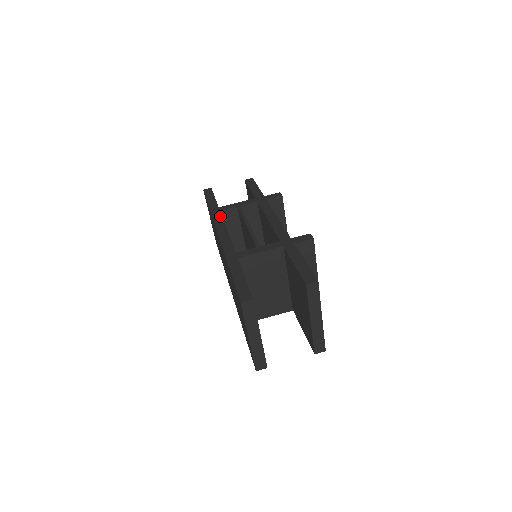
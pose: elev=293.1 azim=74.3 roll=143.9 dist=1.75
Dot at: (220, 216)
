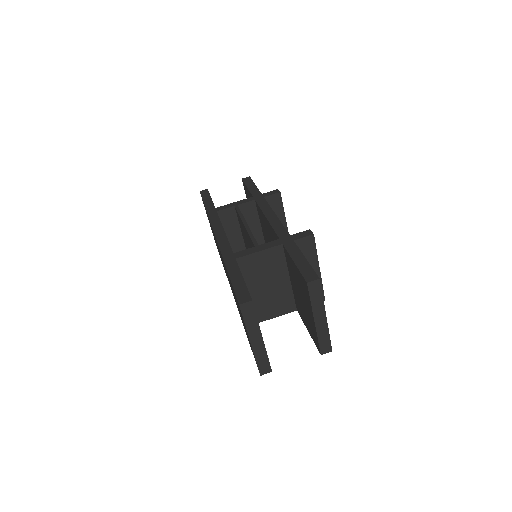
Dot at: (217, 217)
